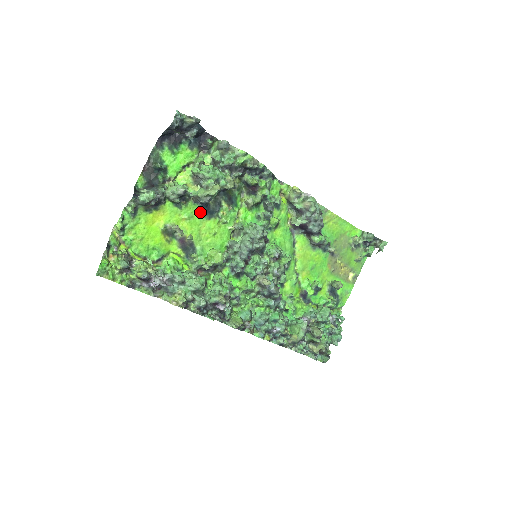
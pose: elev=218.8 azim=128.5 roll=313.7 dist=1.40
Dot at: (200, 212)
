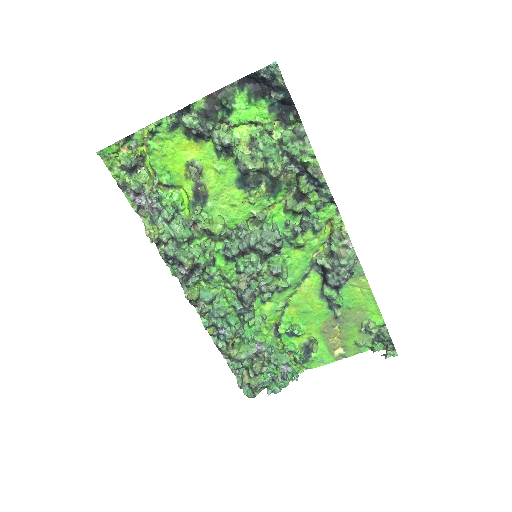
Dot at: (235, 175)
